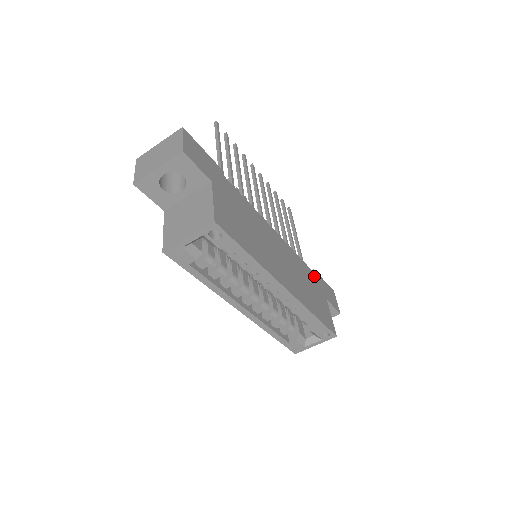
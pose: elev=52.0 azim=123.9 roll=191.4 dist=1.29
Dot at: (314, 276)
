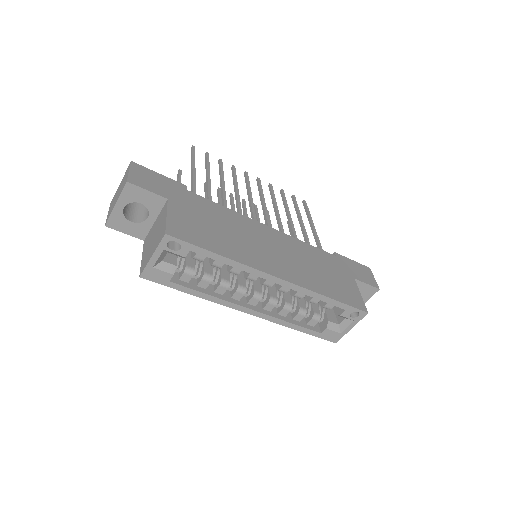
Dot at: (333, 258)
